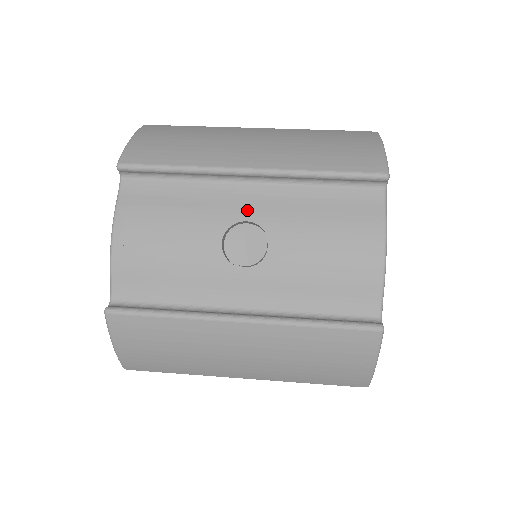
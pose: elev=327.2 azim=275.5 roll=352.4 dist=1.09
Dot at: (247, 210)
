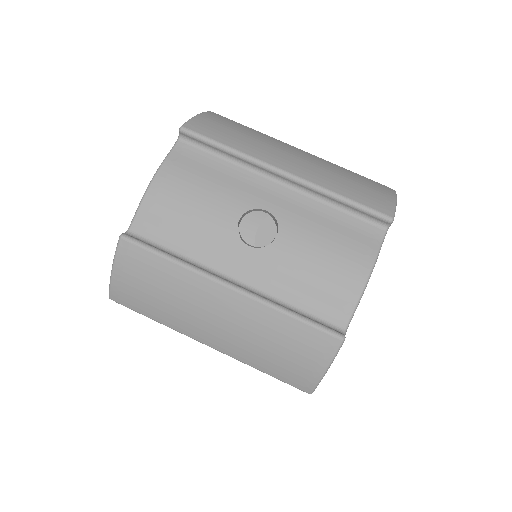
Dot at: (270, 202)
